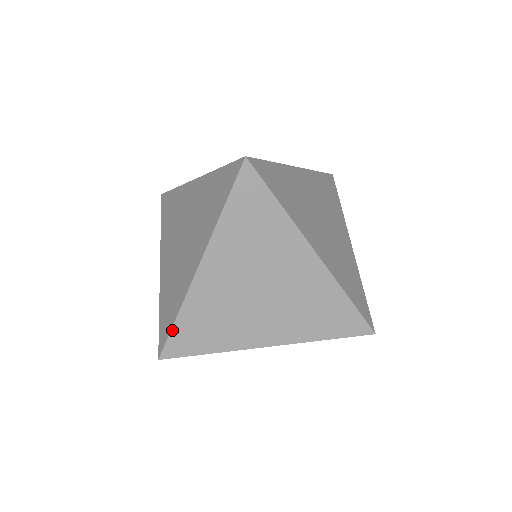
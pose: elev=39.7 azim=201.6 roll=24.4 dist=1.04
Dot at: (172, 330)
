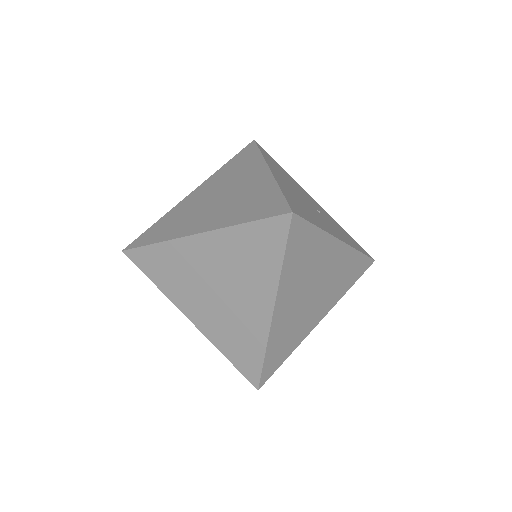
Dot at: (146, 246)
